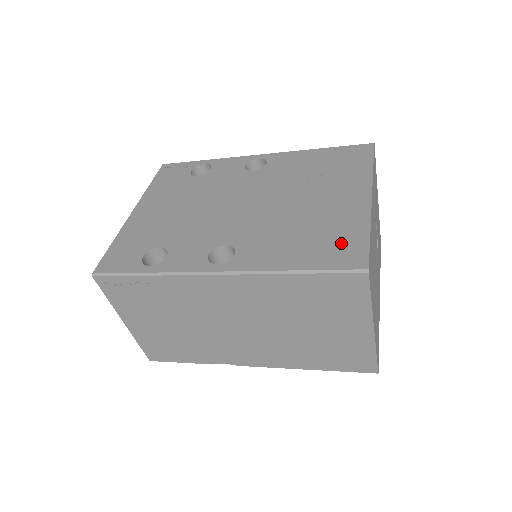
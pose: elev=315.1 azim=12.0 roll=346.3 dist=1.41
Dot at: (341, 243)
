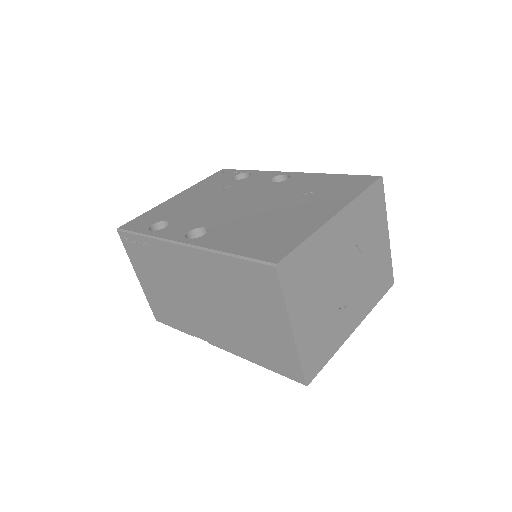
Dot at: (278, 242)
